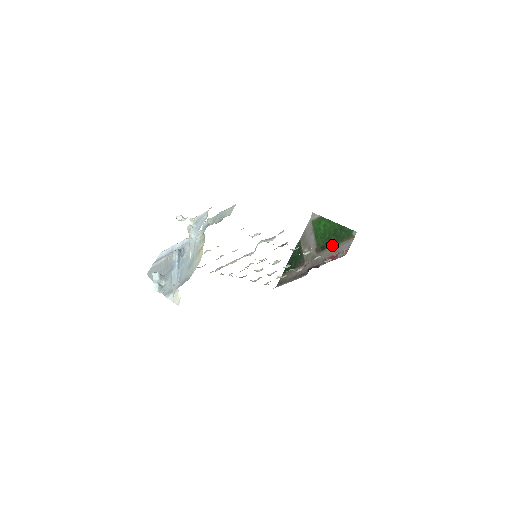
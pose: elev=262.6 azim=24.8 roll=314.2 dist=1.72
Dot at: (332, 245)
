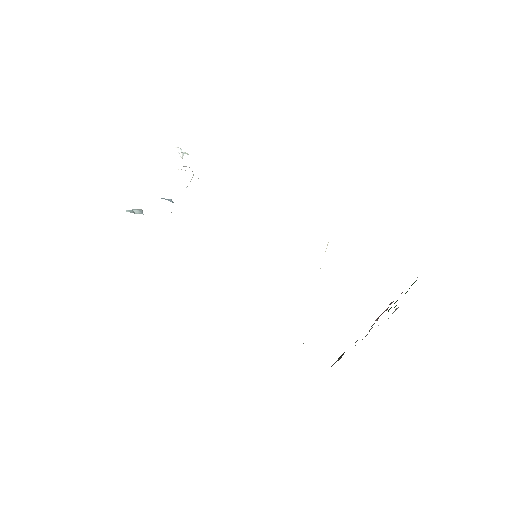
Dot at: occluded
